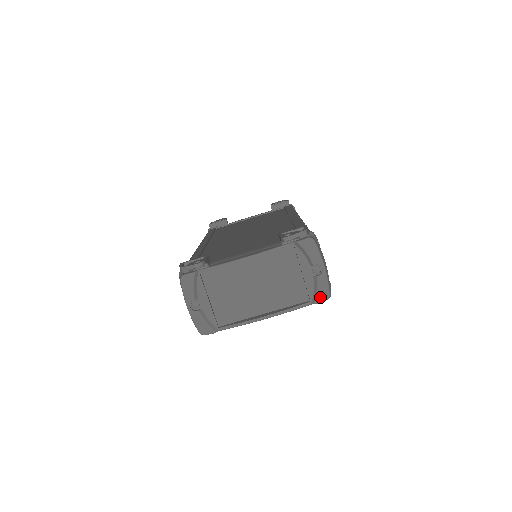
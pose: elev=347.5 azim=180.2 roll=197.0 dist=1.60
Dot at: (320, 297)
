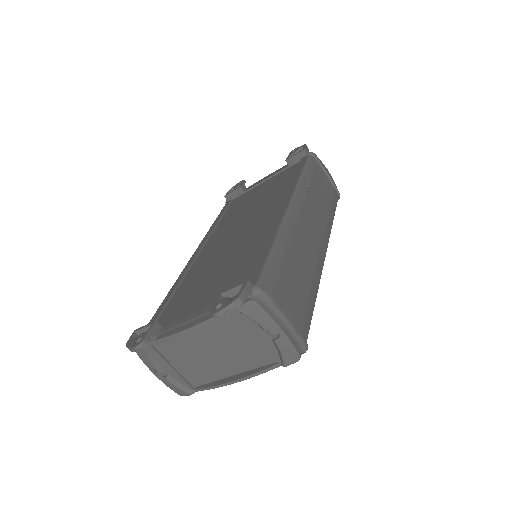
Dot at: (287, 360)
